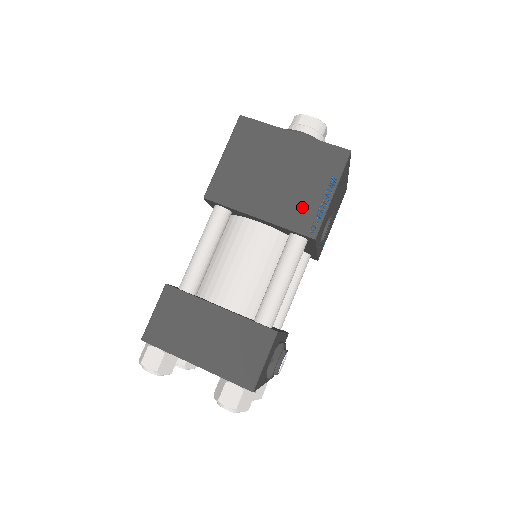
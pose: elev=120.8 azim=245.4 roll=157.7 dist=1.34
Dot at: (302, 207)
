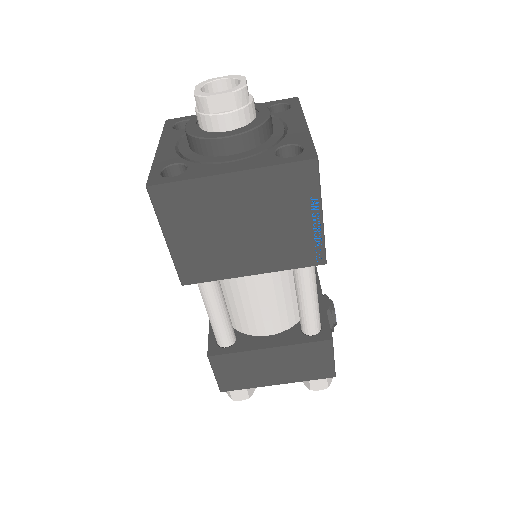
Dot at: (294, 244)
